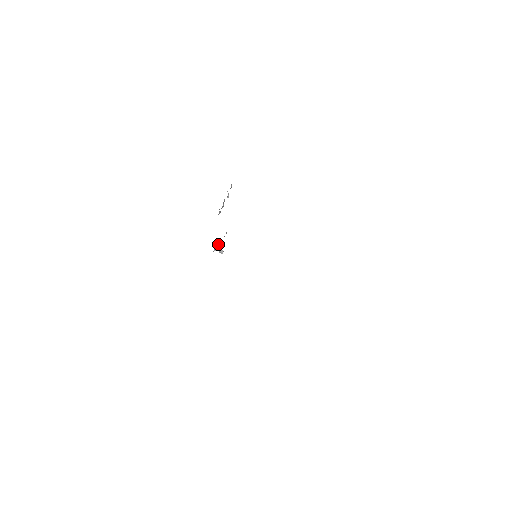
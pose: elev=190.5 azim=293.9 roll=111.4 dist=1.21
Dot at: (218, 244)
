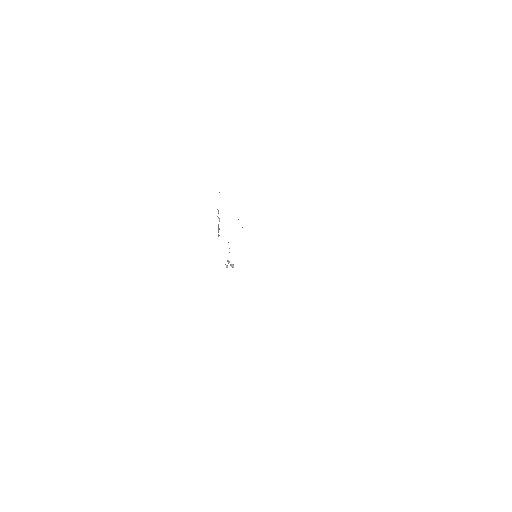
Dot at: (227, 261)
